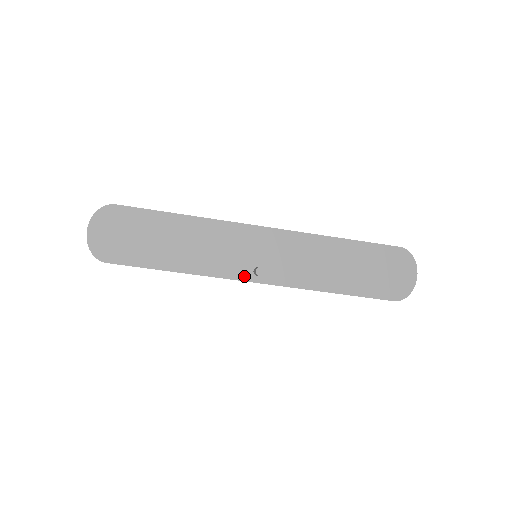
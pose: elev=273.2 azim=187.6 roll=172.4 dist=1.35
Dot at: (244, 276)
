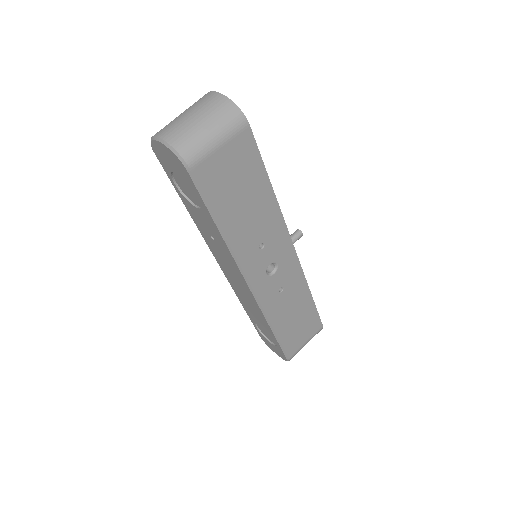
Dot at: occluded
